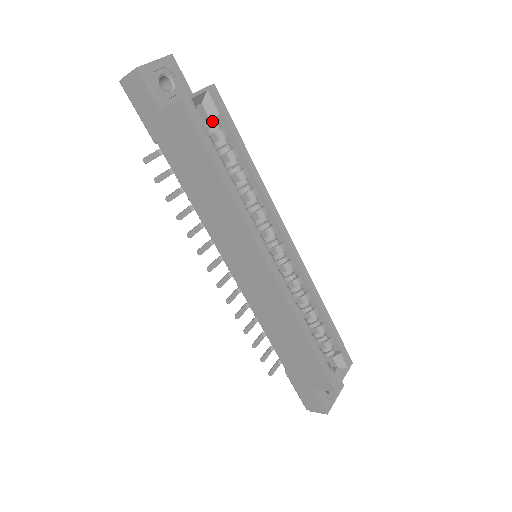
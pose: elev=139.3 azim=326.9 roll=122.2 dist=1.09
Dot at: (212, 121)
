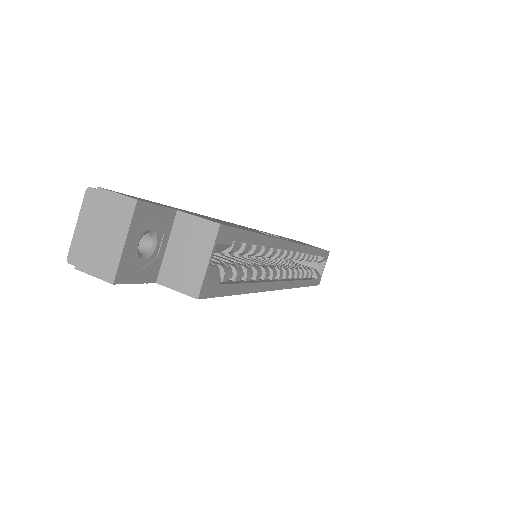
Dot at: occluded
